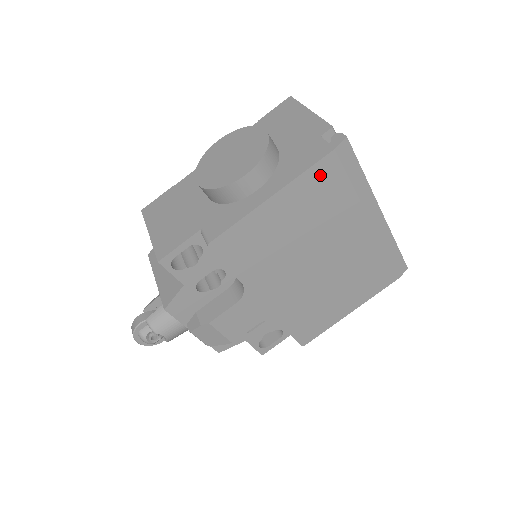
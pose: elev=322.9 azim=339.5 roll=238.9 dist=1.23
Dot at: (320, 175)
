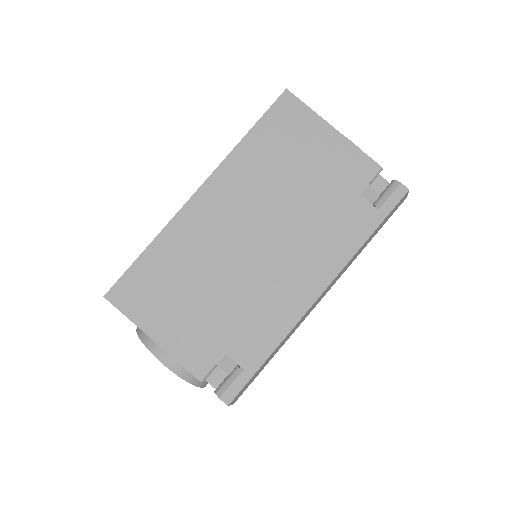
Dot at: occluded
